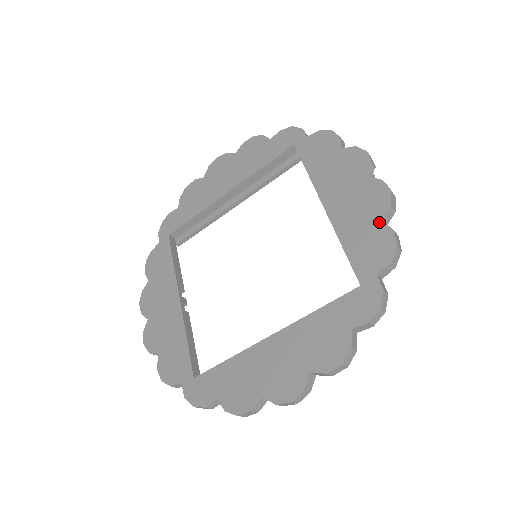
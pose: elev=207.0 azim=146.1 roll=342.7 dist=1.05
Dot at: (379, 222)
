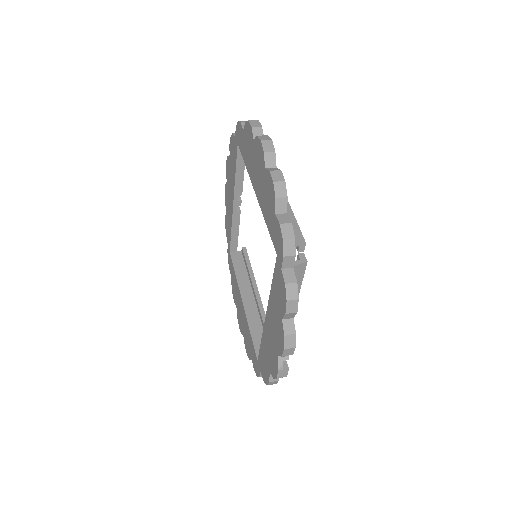
Dot at: (269, 370)
